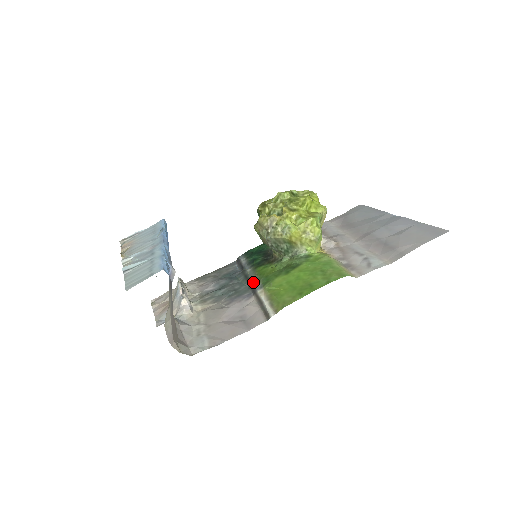
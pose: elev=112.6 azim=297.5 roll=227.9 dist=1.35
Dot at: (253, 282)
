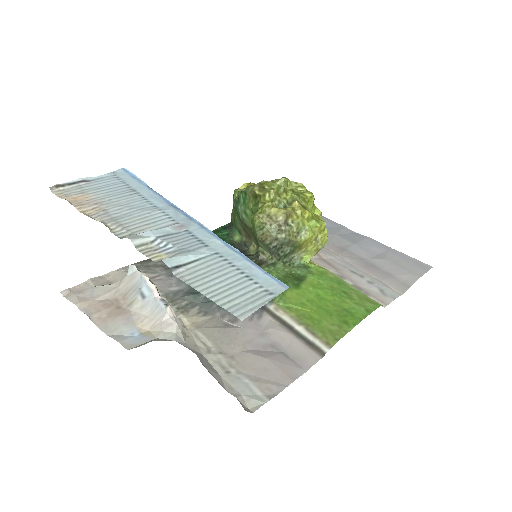
Dot at: occluded
